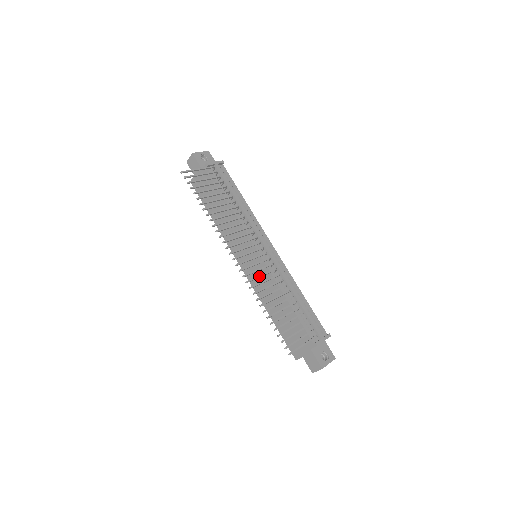
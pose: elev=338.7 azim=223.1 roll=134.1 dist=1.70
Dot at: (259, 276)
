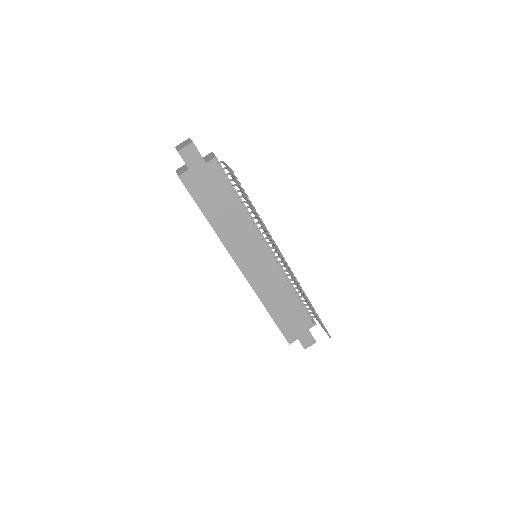
Dot at: occluded
